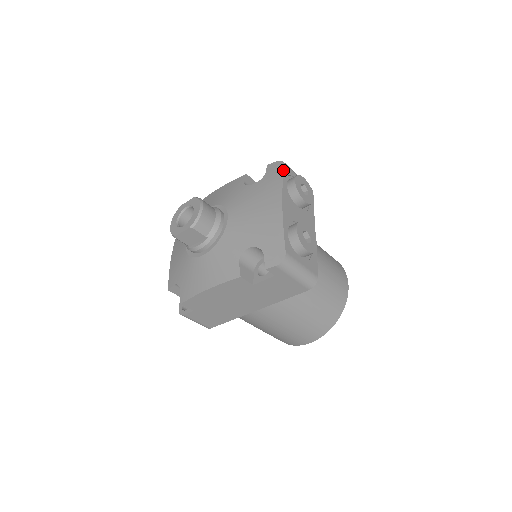
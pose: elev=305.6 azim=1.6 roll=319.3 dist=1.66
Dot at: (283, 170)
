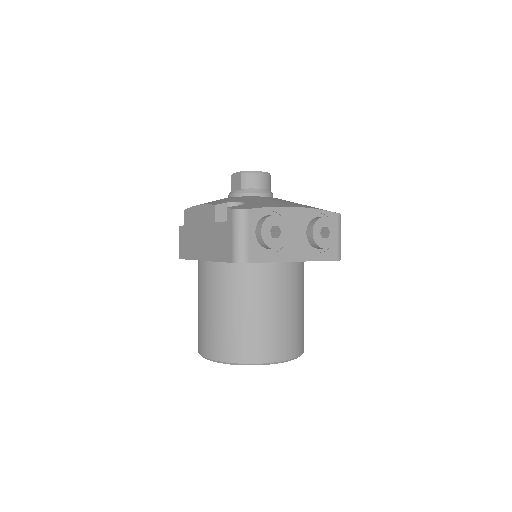
Dot at: occluded
